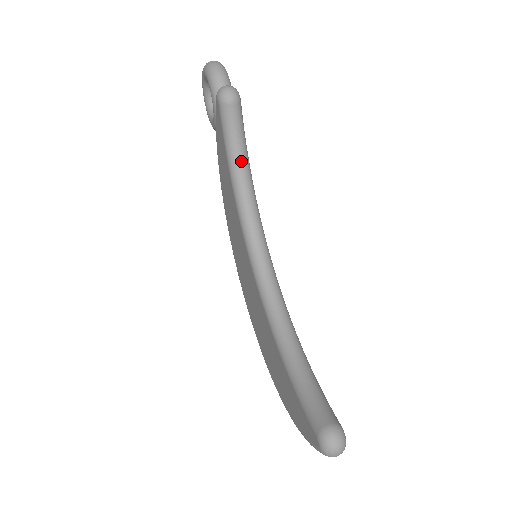
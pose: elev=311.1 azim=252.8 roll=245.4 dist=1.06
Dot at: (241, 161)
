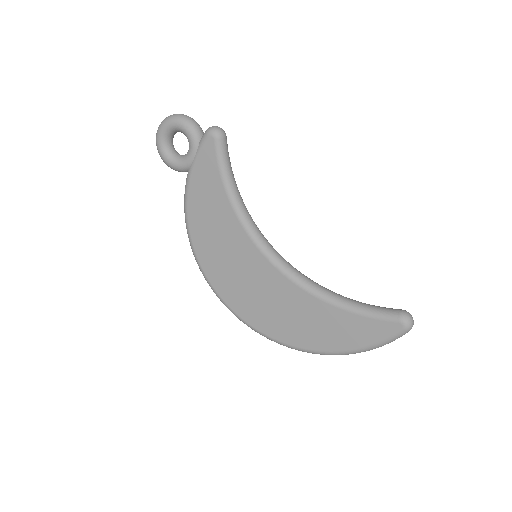
Dot at: (234, 182)
